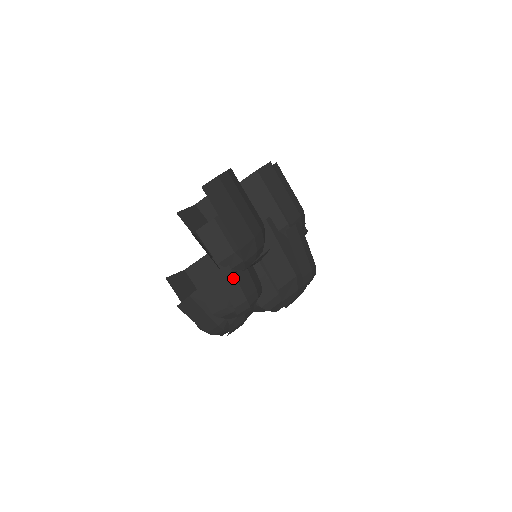
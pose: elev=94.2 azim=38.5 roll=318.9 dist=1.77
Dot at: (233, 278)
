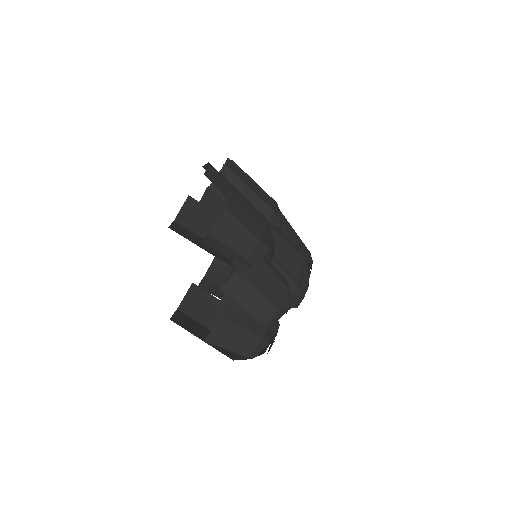
Dot at: (268, 270)
